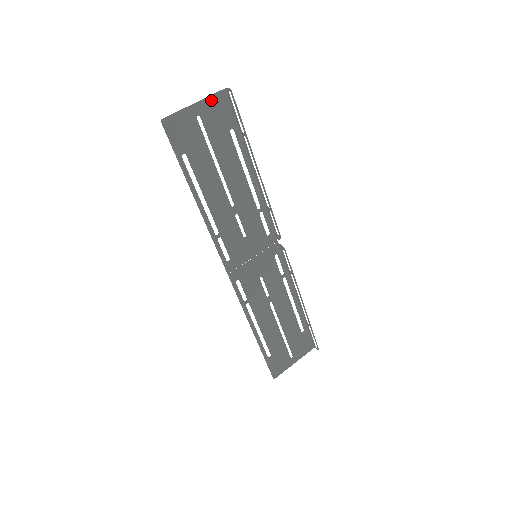
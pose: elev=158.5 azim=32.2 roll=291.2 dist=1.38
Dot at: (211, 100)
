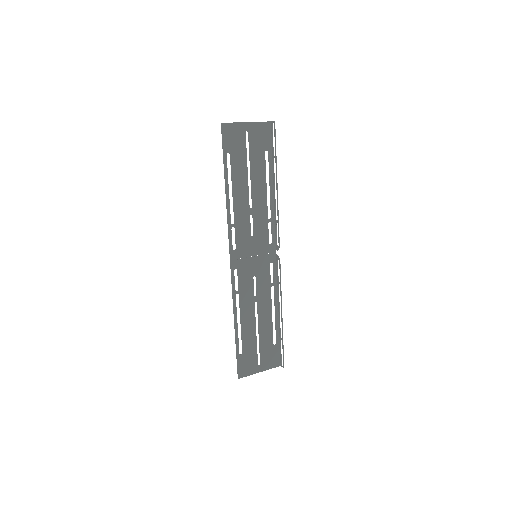
Dot at: (259, 125)
